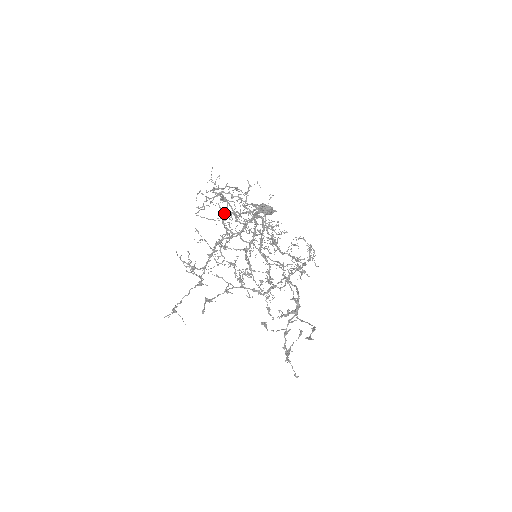
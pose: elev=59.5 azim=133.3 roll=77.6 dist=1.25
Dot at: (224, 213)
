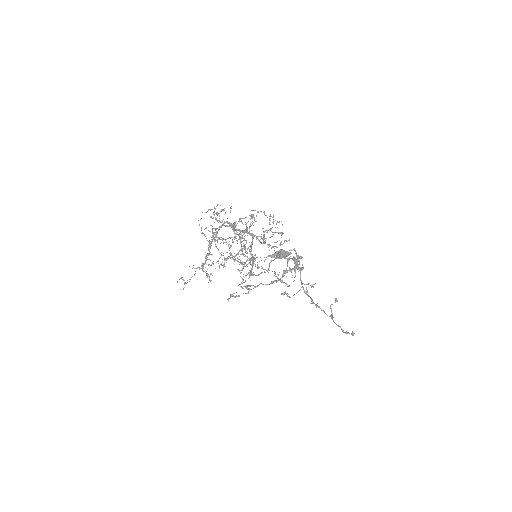
Dot at: occluded
